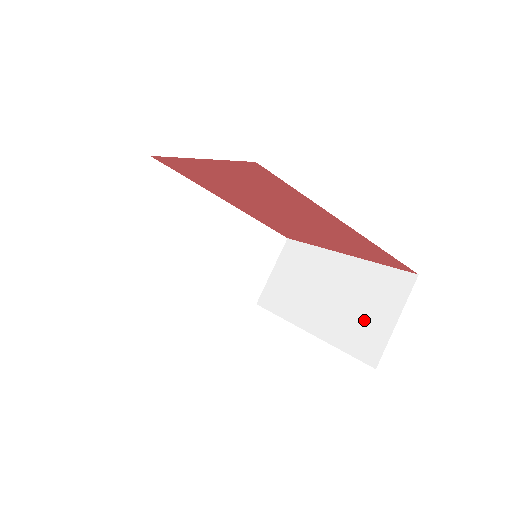
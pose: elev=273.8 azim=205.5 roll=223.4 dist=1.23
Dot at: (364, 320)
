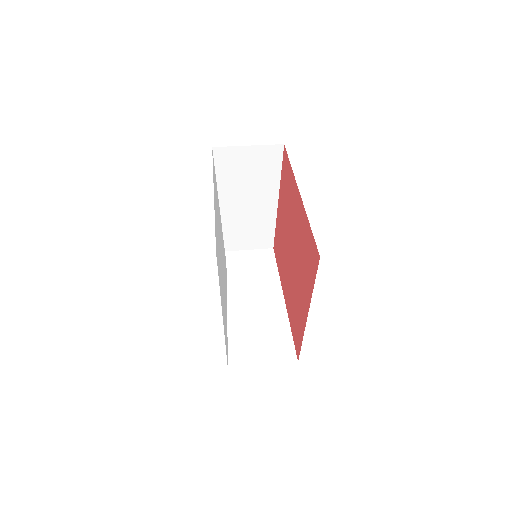
Dot at: occluded
